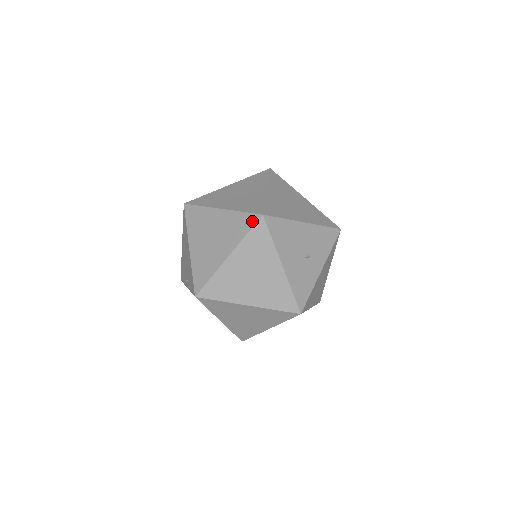
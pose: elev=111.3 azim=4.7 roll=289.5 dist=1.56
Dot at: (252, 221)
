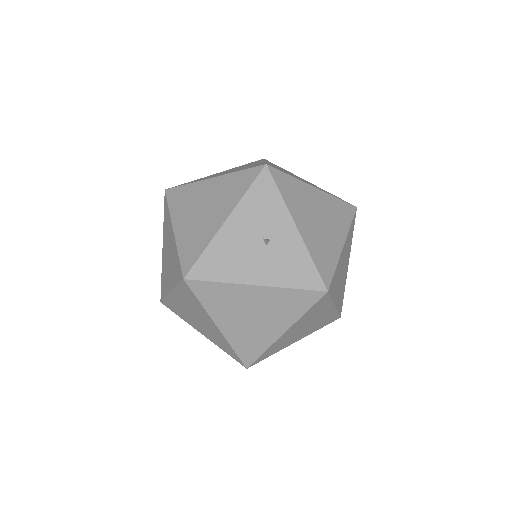
Dot at: (188, 290)
